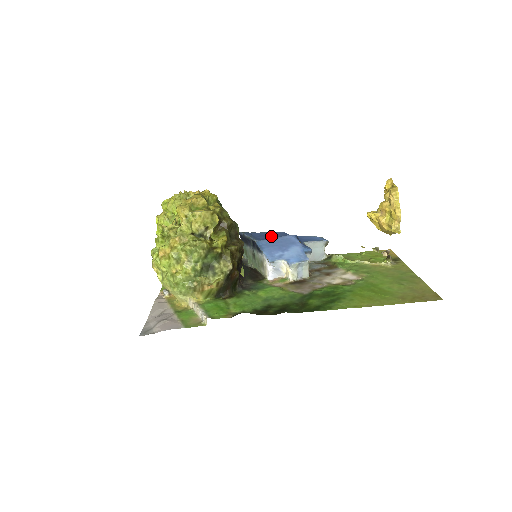
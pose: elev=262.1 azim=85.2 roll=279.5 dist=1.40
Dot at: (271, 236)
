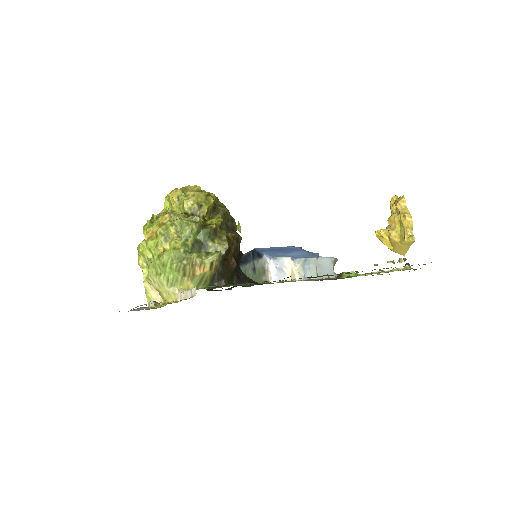
Dot at: occluded
